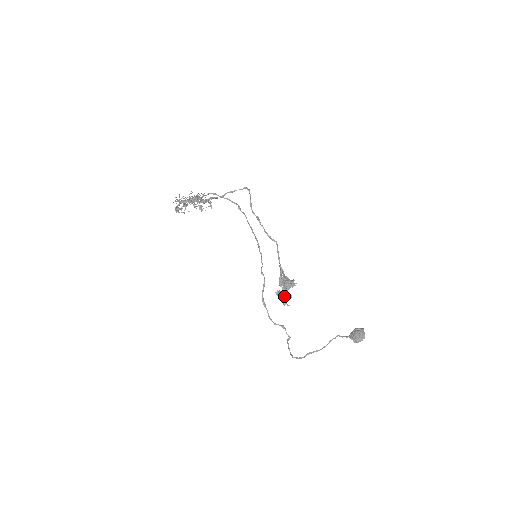
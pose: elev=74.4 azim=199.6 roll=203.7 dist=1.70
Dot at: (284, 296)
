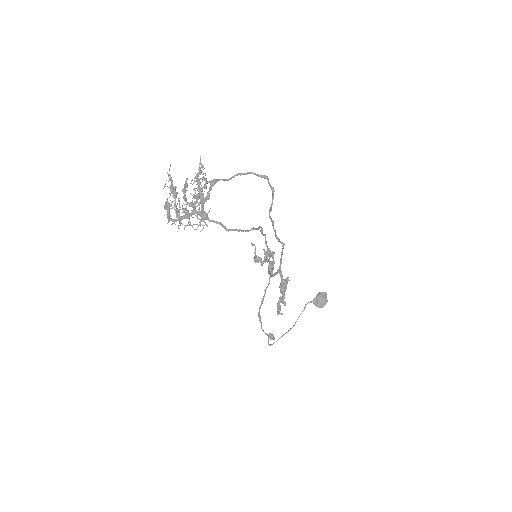
Dot at: (280, 308)
